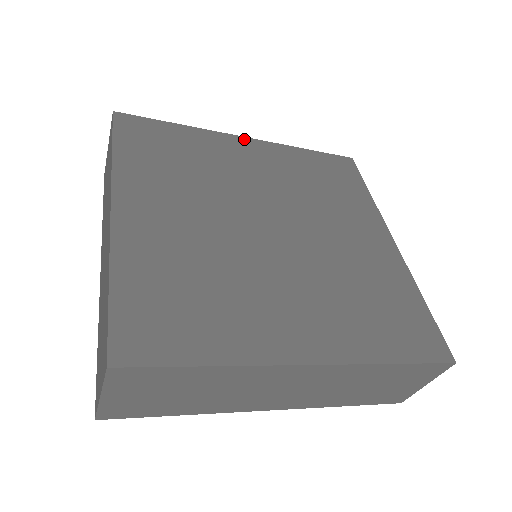
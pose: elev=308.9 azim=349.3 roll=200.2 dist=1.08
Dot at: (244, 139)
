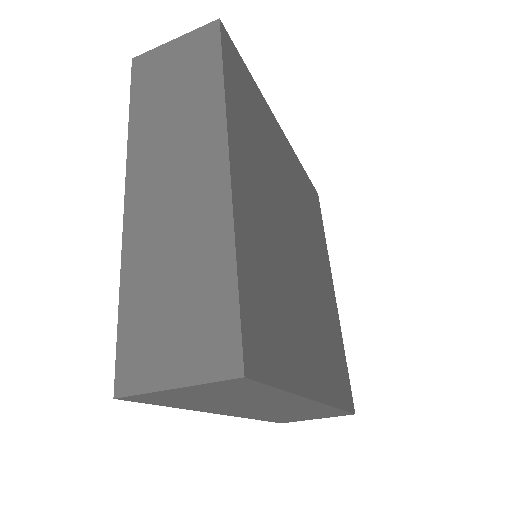
Dot at: (281, 130)
